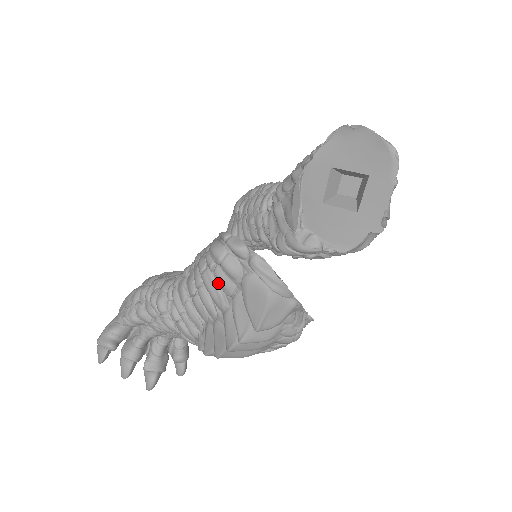
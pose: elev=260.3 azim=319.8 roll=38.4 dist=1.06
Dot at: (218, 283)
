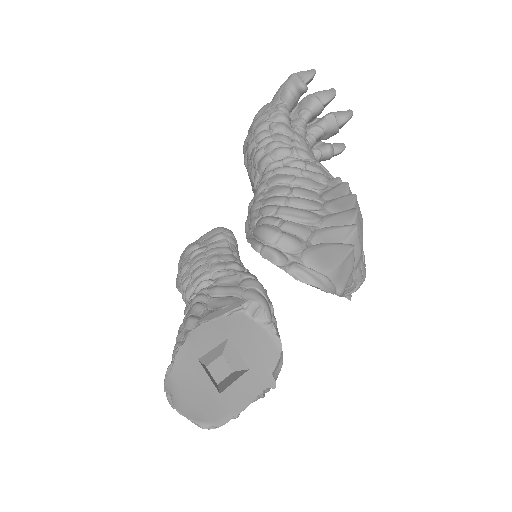
Dot at: occluded
